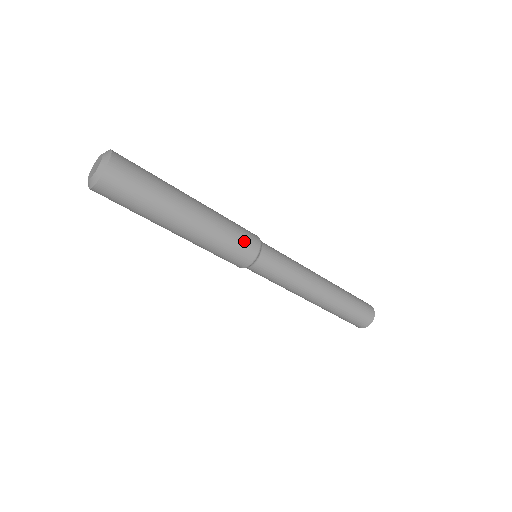
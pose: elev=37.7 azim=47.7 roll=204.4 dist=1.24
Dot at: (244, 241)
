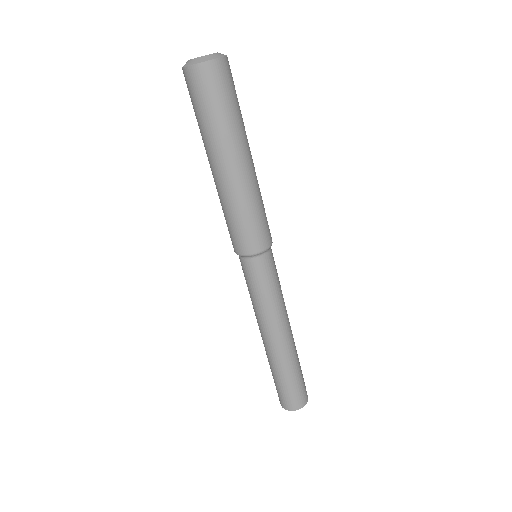
Dot at: (267, 221)
